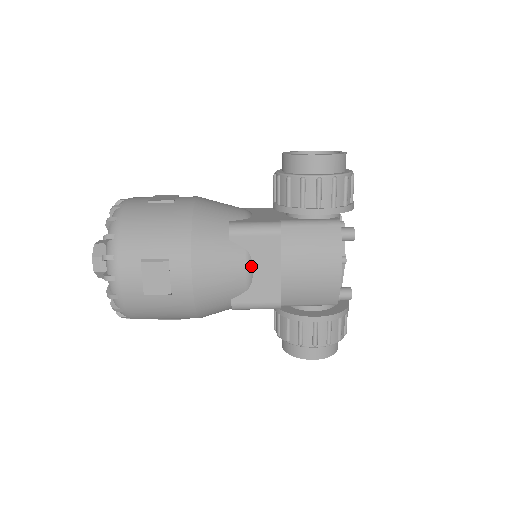
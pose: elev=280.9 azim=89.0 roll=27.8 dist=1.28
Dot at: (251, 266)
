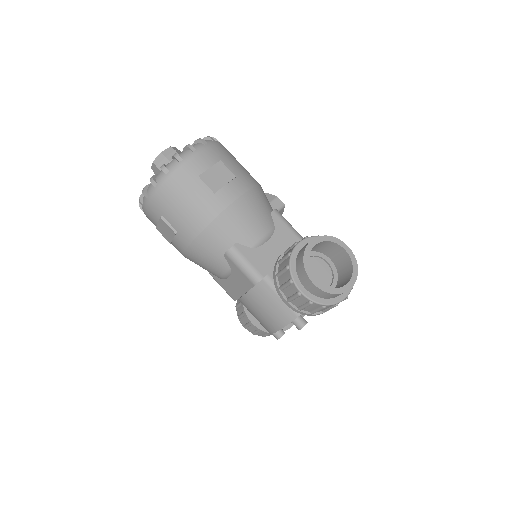
Dot at: (228, 276)
